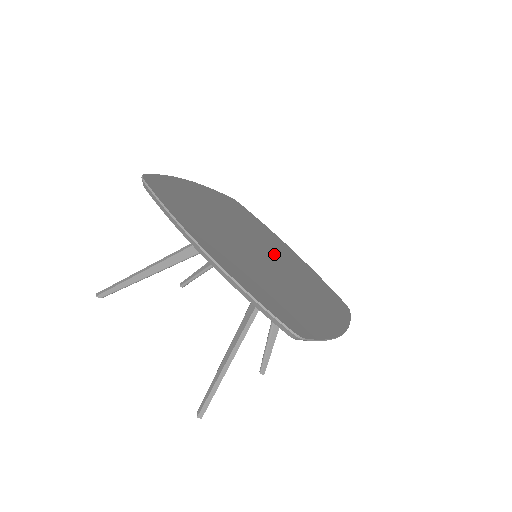
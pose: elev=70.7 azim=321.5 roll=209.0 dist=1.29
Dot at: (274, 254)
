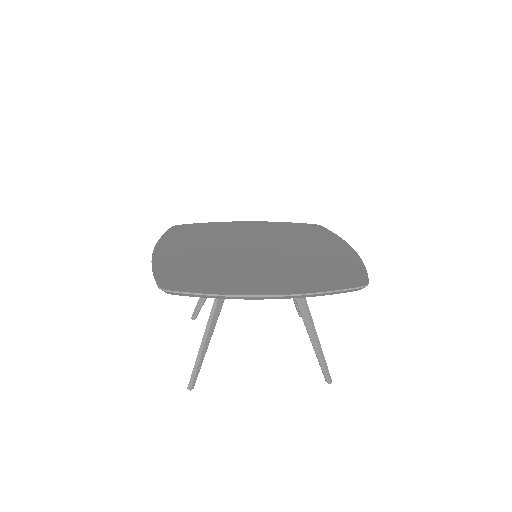
Dot at: (284, 251)
